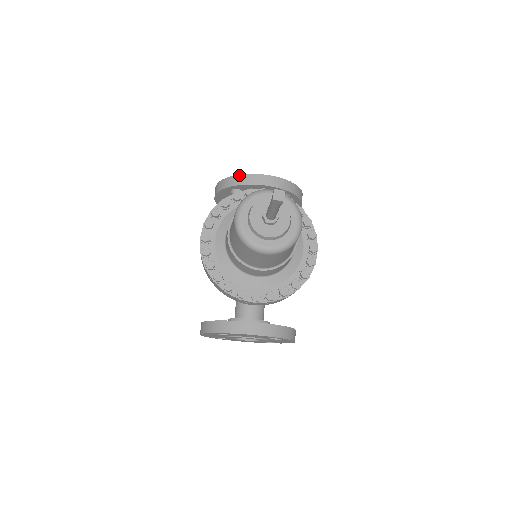
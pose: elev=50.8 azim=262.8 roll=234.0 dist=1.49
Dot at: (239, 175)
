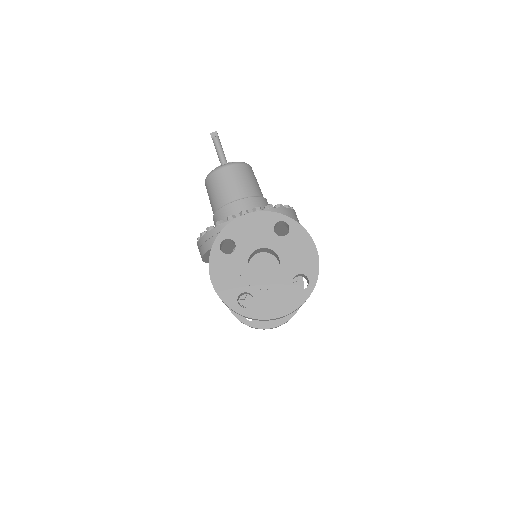
Dot at: occluded
